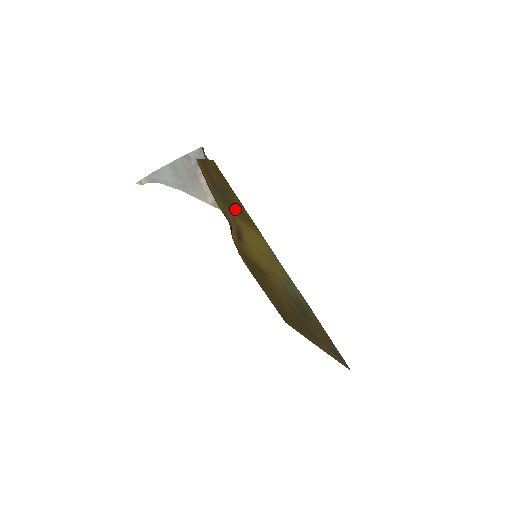
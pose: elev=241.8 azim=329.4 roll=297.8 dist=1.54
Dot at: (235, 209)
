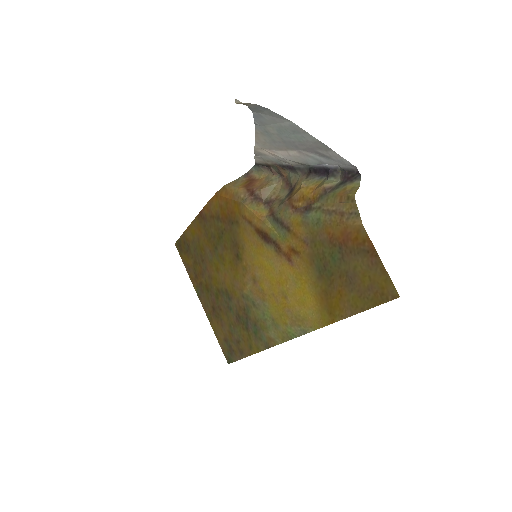
Dot at: (326, 280)
